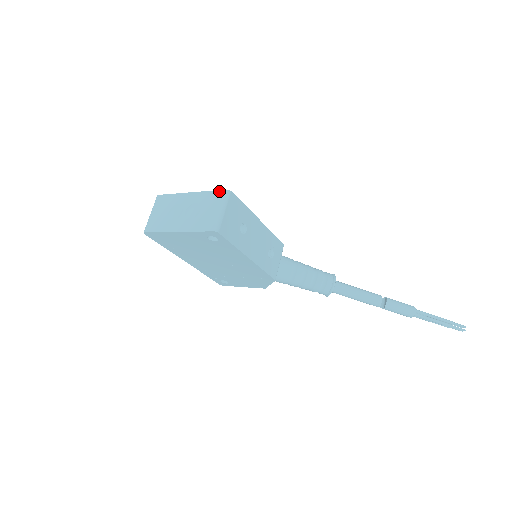
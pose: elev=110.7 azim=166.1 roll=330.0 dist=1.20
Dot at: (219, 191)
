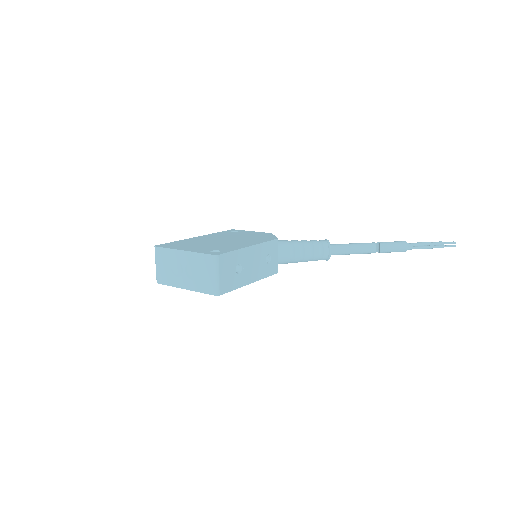
Dot at: (208, 255)
